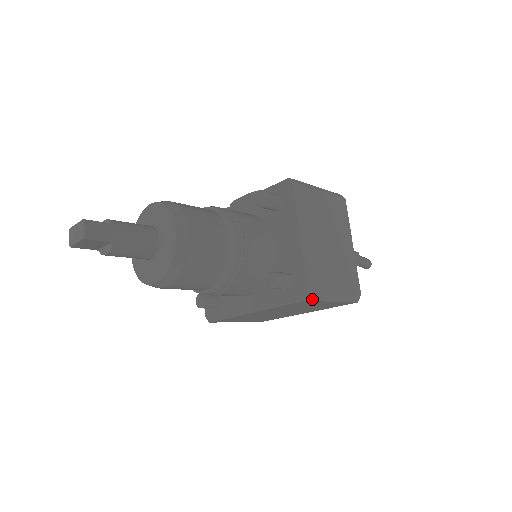
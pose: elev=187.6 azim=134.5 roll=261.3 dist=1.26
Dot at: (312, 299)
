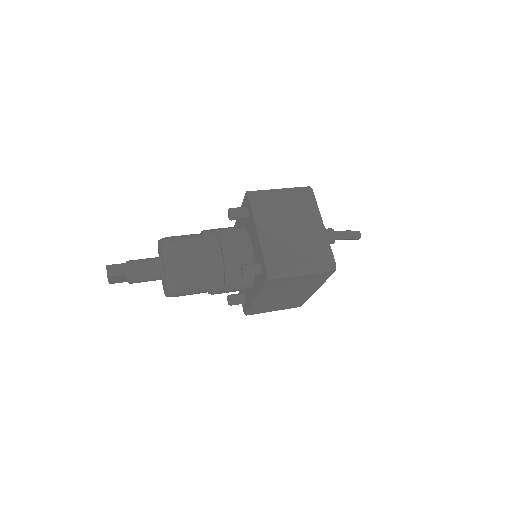
Dot at: (276, 277)
